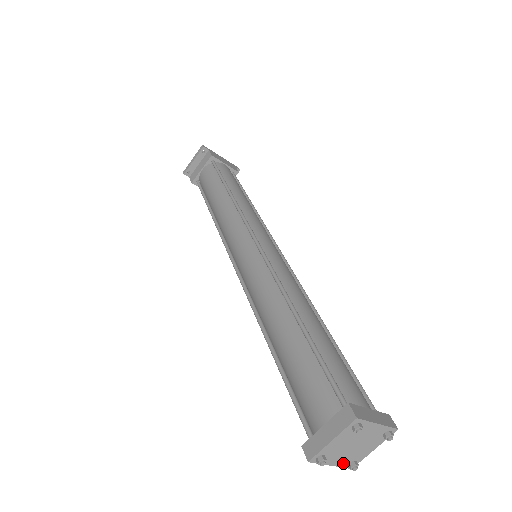
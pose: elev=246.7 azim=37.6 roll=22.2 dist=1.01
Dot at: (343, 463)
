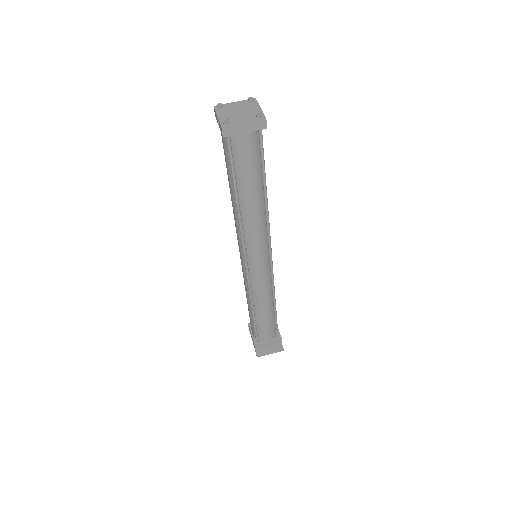
Dot at: (223, 120)
